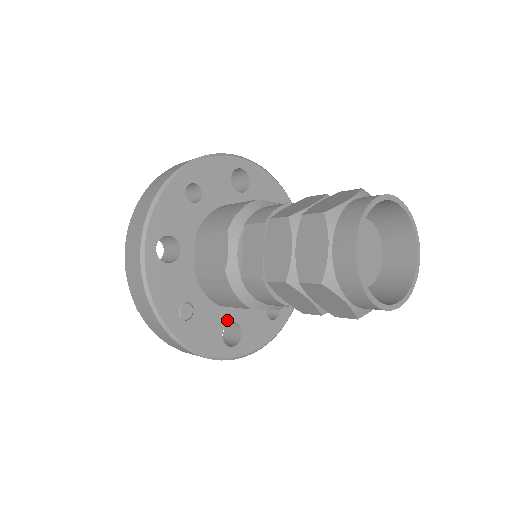
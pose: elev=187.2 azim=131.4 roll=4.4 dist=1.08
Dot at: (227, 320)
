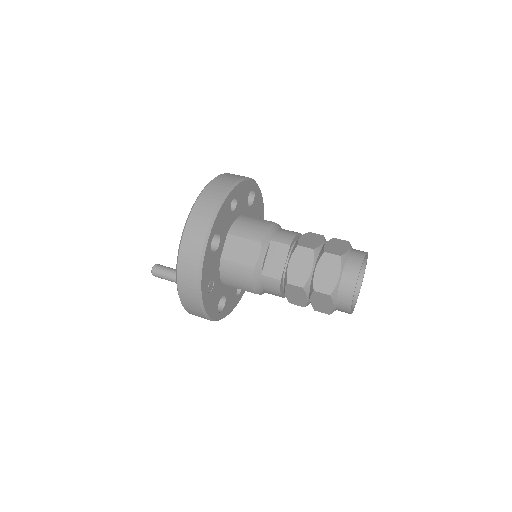
Dot at: (222, 294)
